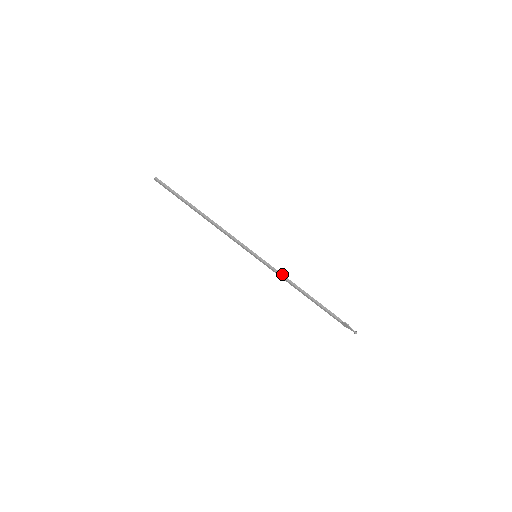
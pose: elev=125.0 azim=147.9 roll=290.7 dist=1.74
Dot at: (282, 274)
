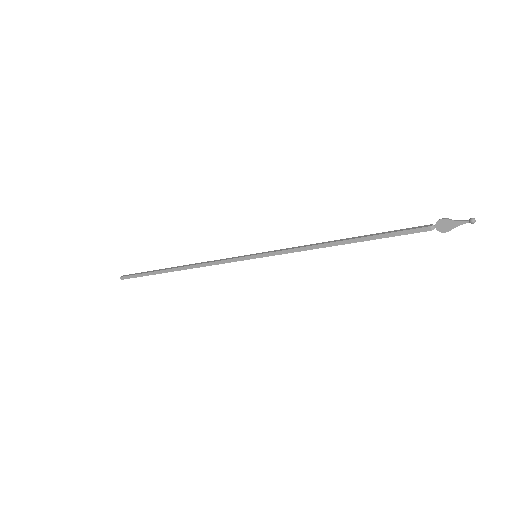
Dot at: (300, 246)
